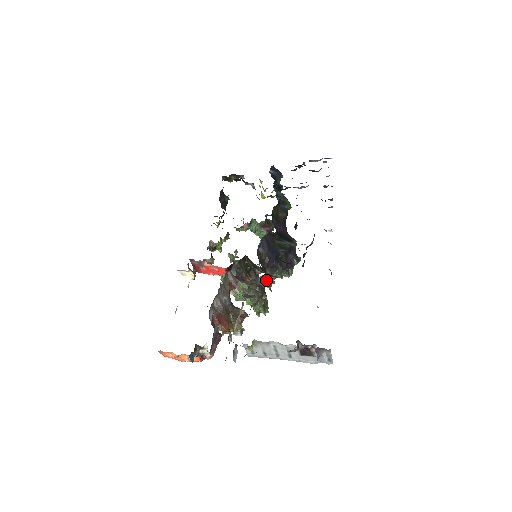
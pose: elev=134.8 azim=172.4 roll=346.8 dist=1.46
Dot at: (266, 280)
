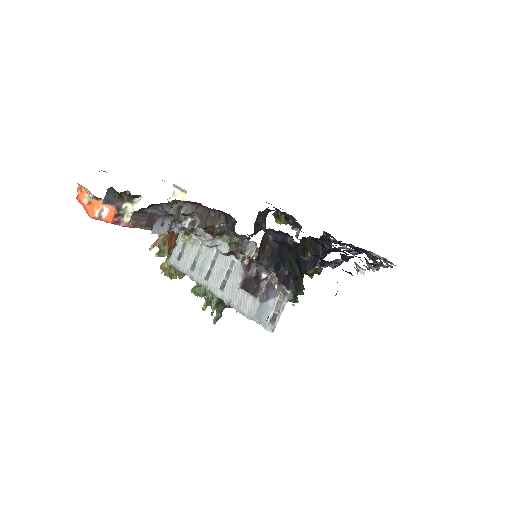
Dot at: occluded
